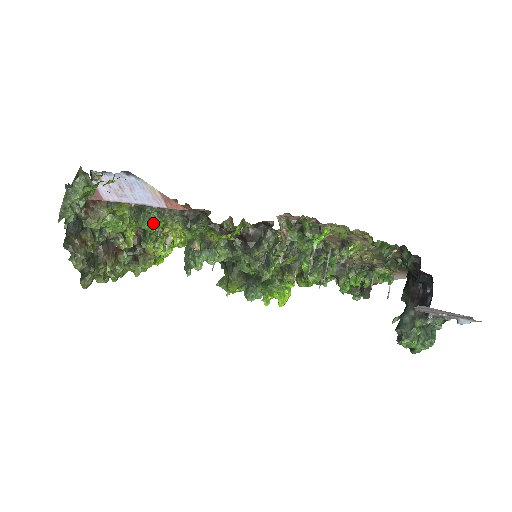
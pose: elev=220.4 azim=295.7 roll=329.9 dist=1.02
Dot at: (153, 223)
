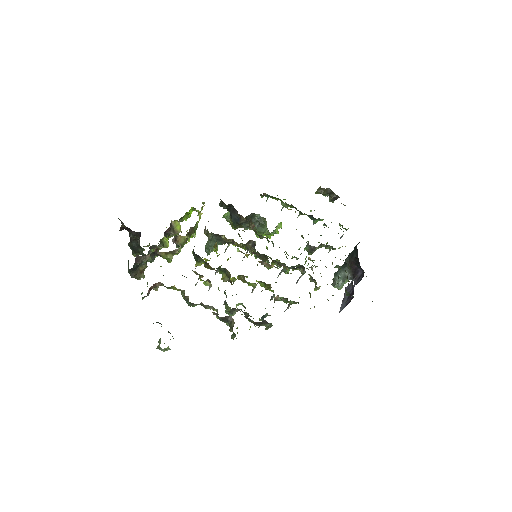
Dot at: occluded
